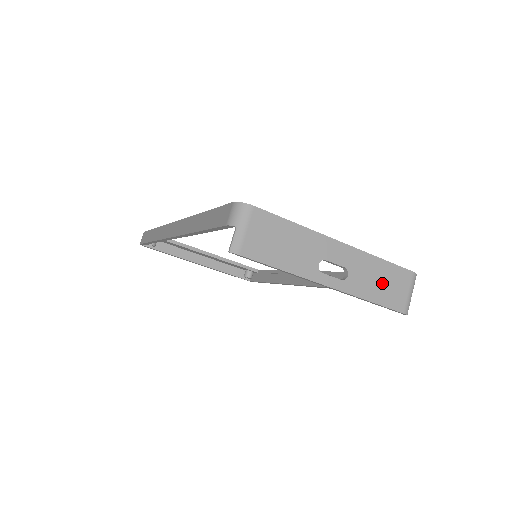
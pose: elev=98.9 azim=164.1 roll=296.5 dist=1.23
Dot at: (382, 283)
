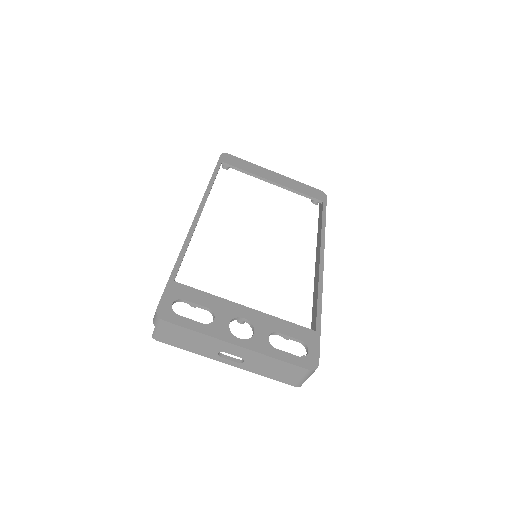
Dot at: (276, 370)
